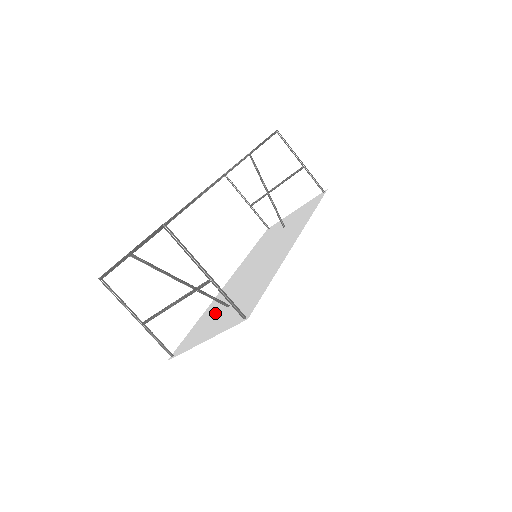
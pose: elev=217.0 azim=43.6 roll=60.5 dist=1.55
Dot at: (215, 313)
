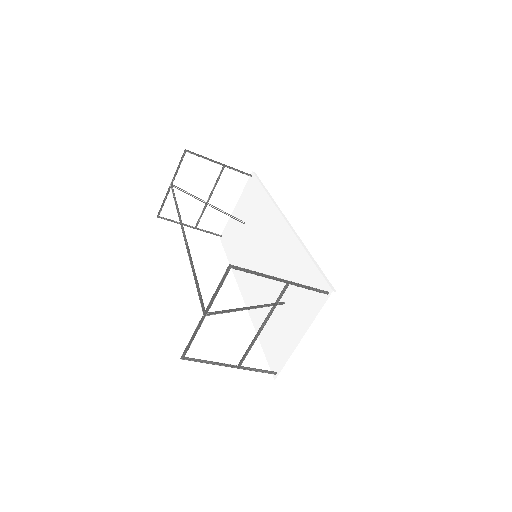
Dot at: (274, 318)
